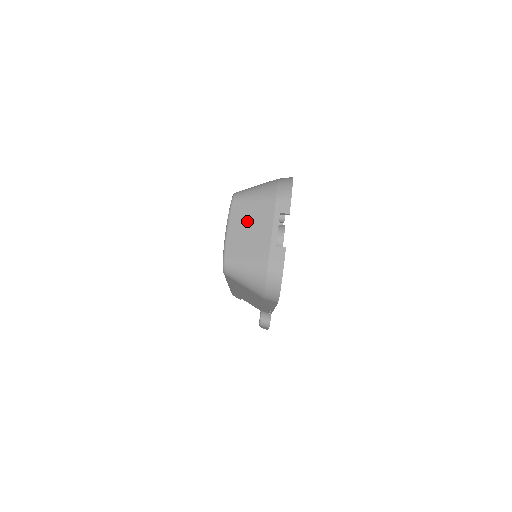
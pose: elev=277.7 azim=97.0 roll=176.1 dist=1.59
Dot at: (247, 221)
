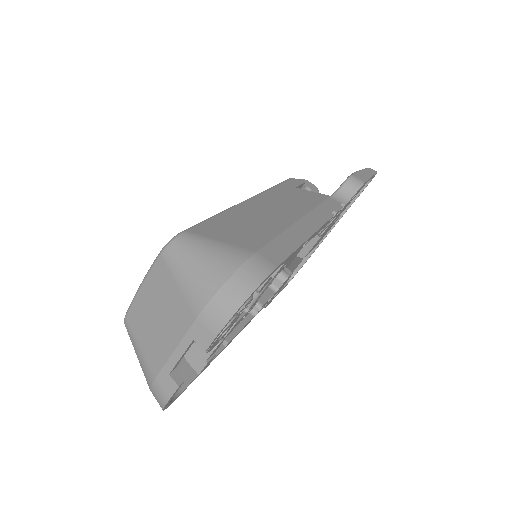
Dot at: (160, 303)
